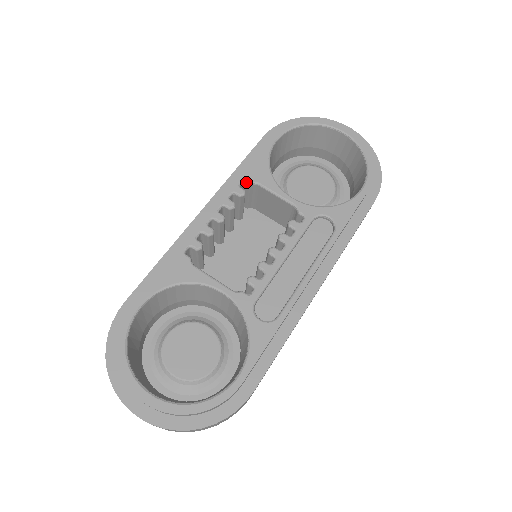
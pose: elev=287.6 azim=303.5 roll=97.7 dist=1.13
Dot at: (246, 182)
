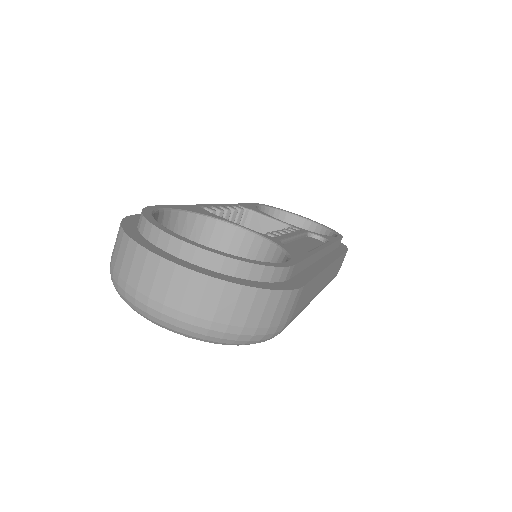
Dot at: occluded
